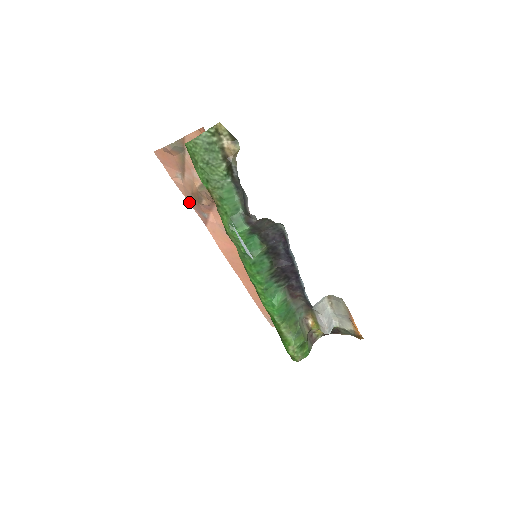
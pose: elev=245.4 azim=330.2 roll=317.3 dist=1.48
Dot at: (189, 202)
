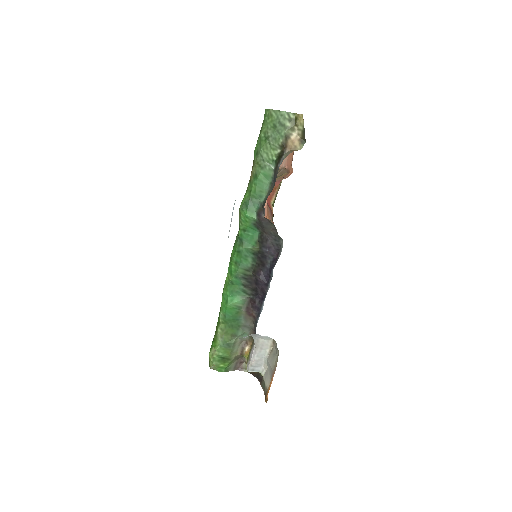
Dot at: occluded
